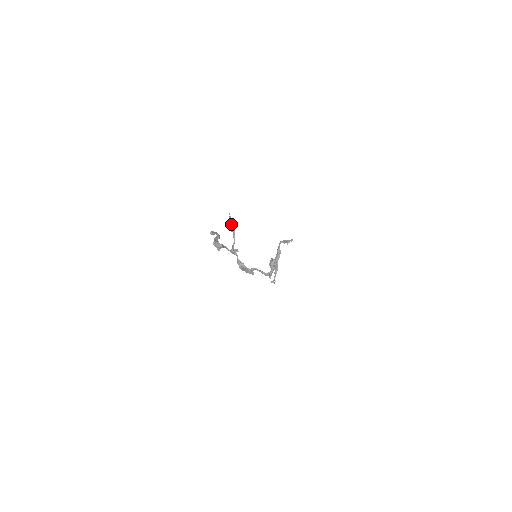
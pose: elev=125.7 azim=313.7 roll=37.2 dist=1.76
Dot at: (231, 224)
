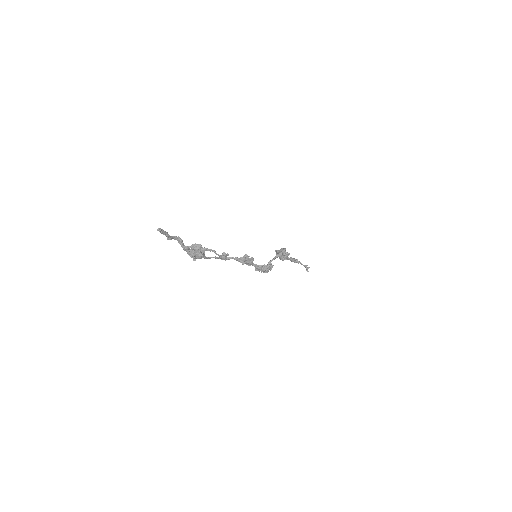
Dot at: (194, 247)
